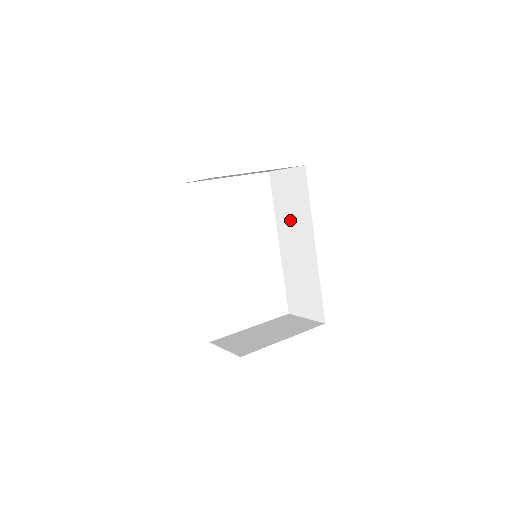
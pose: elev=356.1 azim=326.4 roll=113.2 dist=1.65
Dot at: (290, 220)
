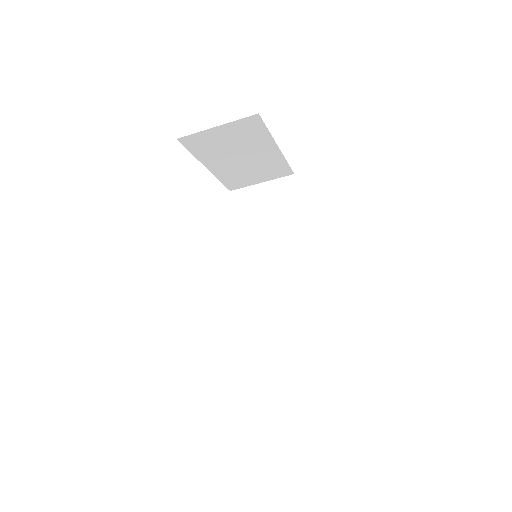
Dot at: (265, 240)
